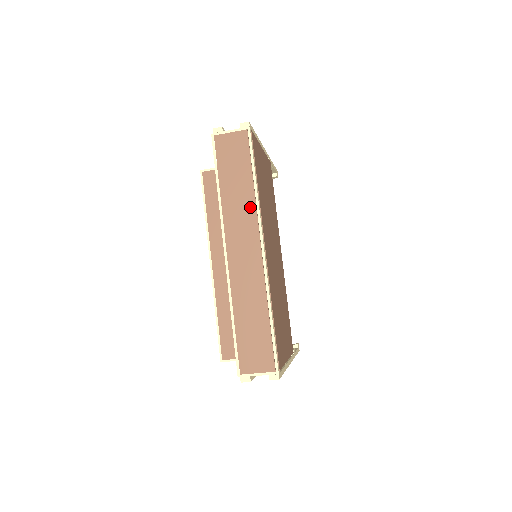
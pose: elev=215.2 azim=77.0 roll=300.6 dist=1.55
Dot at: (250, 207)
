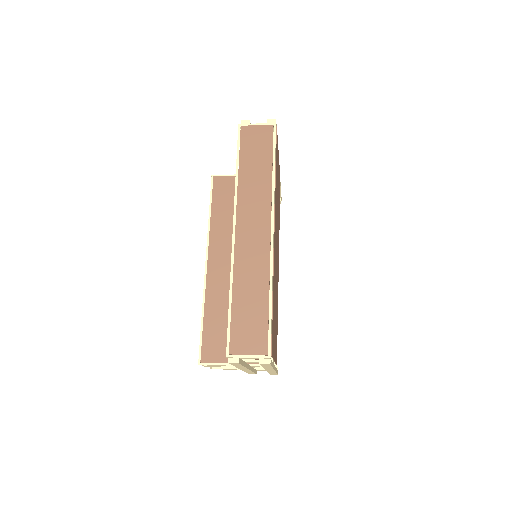
Dot at: (265, 192)
